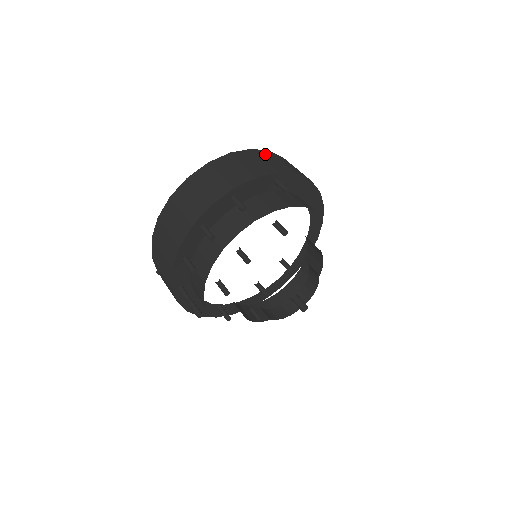
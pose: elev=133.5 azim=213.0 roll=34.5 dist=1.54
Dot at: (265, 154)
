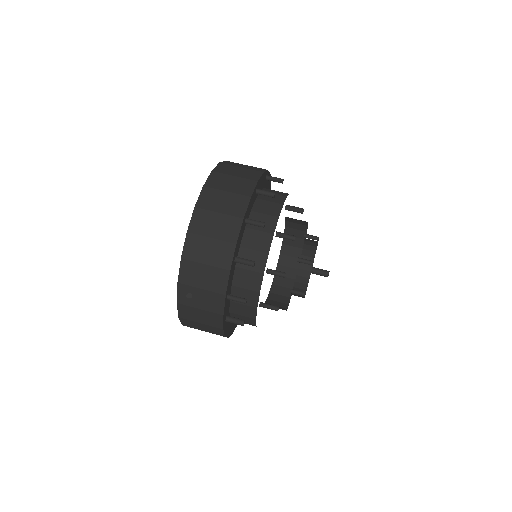
Dot at: occluded
